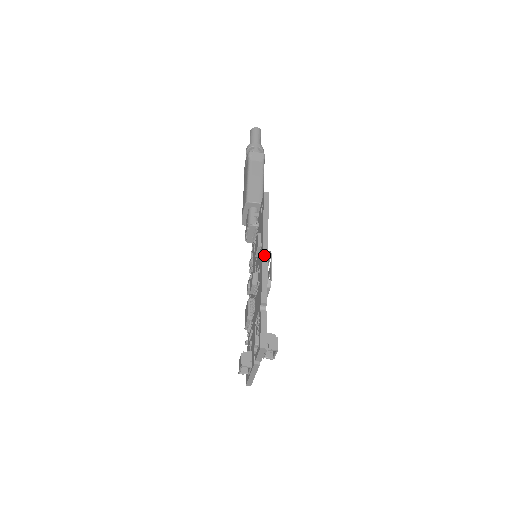
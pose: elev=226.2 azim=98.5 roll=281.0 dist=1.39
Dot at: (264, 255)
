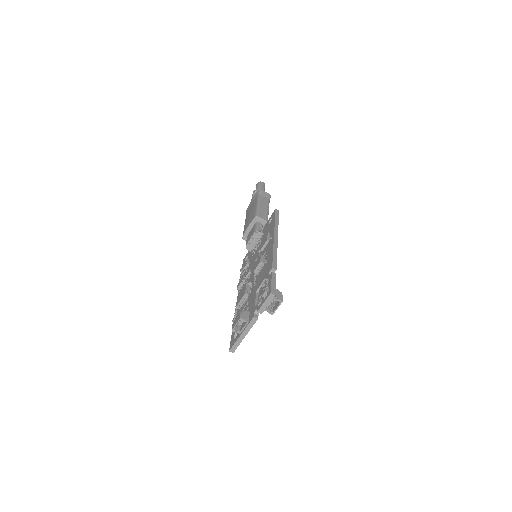
Dot at: (275, 242)
